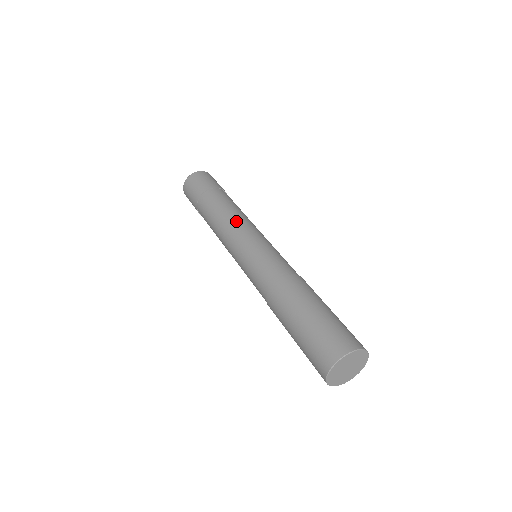
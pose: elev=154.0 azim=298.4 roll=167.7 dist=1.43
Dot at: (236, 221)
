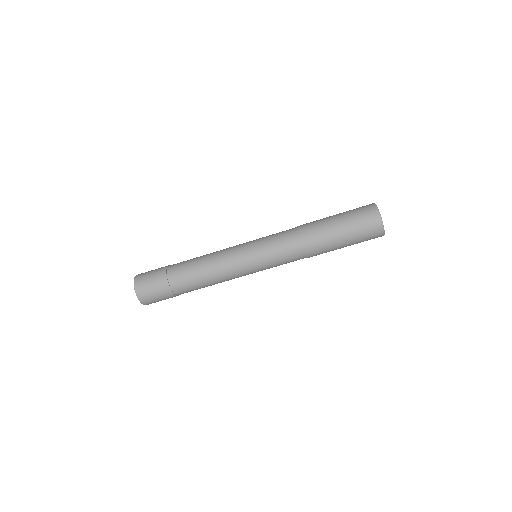
Dot at: (221, 250)
